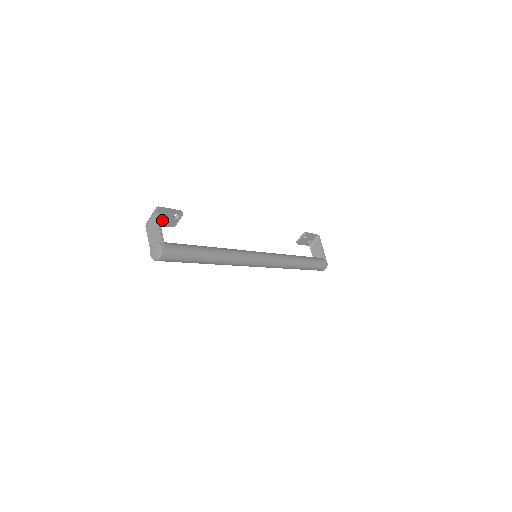
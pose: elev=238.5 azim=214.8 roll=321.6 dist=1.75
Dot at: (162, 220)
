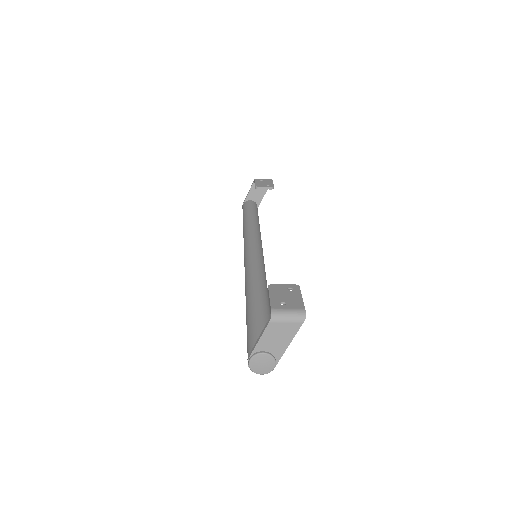
Dot at: (281, 303)
